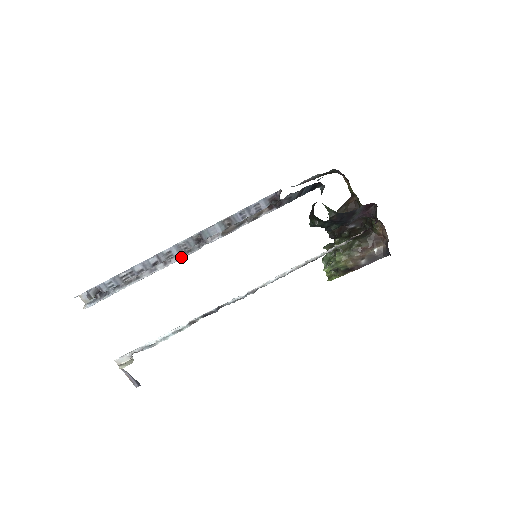
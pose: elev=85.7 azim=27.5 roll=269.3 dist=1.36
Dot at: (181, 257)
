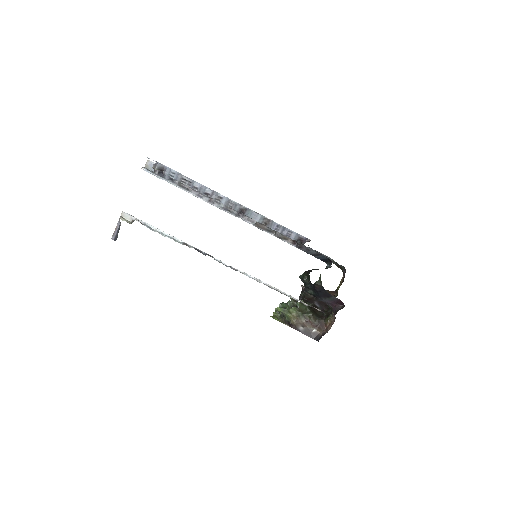
Dot at: (222, 208)
